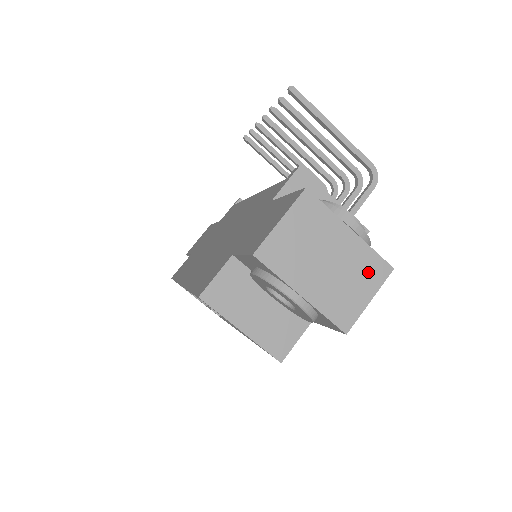
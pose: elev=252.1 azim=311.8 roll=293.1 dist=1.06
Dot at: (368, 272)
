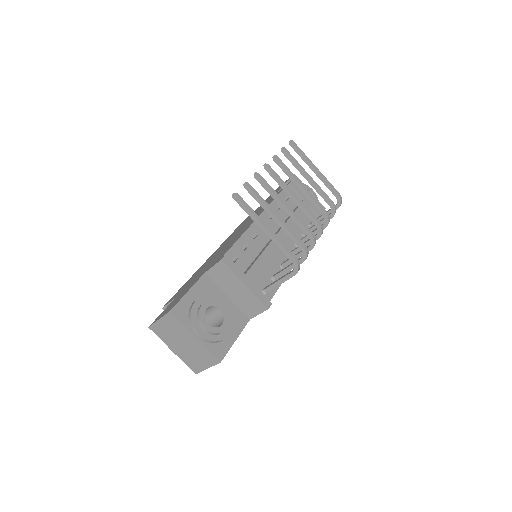
Dot at: (206, 357)
